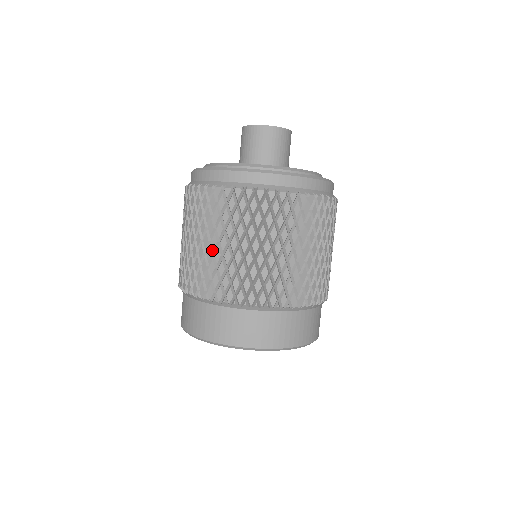
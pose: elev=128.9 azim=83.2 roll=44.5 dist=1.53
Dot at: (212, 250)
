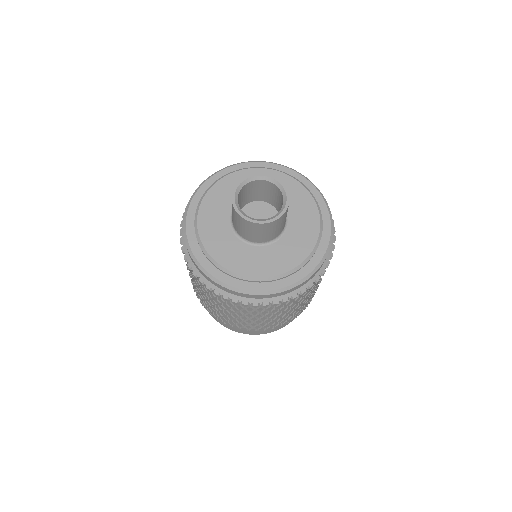
Dot at: occluded
